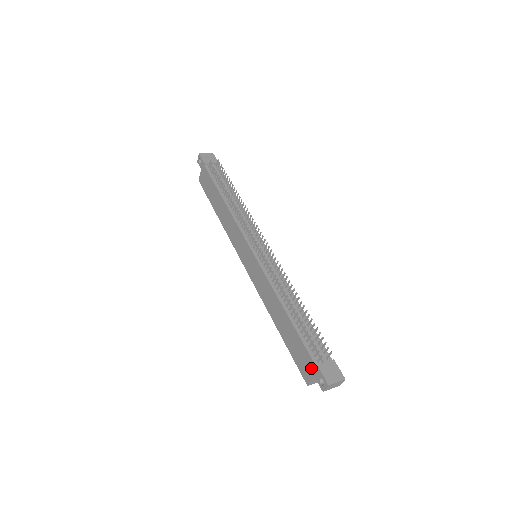
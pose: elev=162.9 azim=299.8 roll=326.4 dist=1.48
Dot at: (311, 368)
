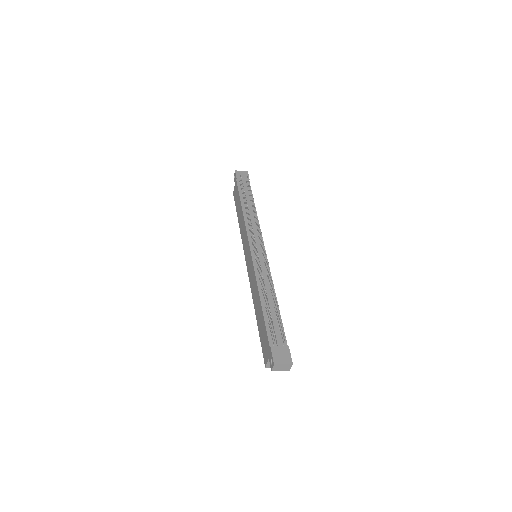
Dot at: (268, 350)
